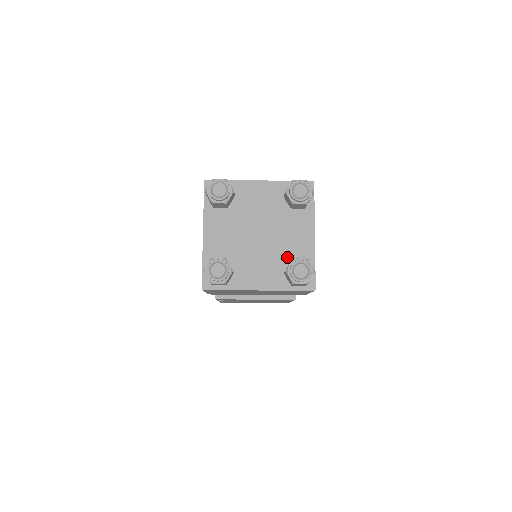
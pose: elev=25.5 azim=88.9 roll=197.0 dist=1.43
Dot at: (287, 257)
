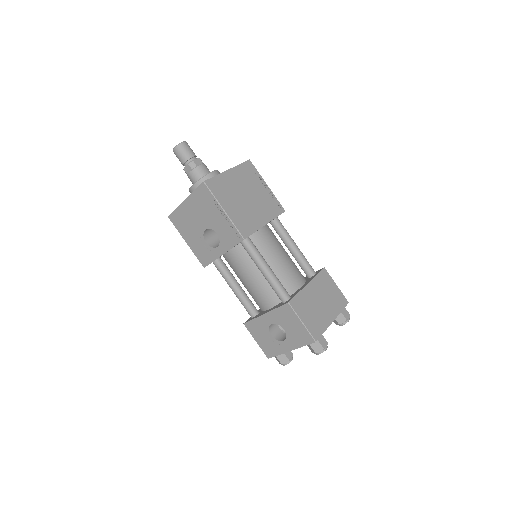
Dot at: occluded
